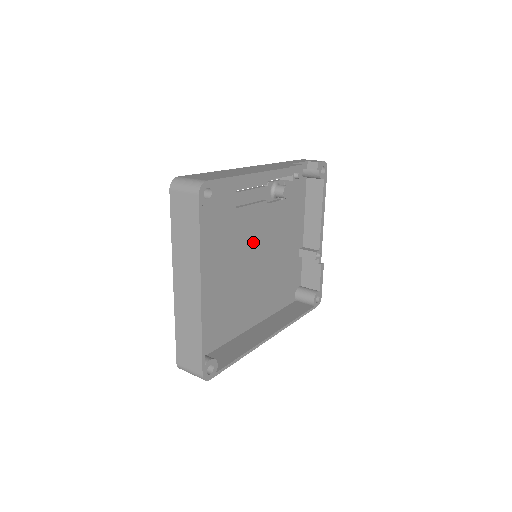
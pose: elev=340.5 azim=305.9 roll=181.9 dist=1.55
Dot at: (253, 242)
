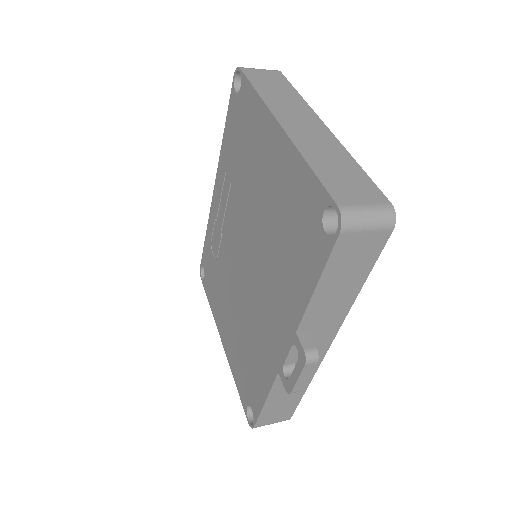
Dot at: occluded
